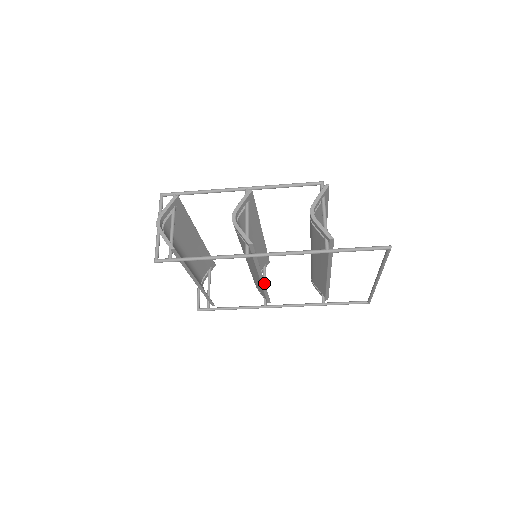
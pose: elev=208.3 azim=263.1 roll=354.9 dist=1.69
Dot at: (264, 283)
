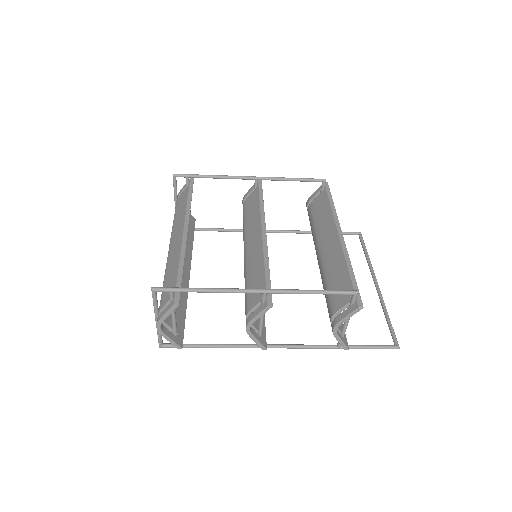
Dot at: occluded
